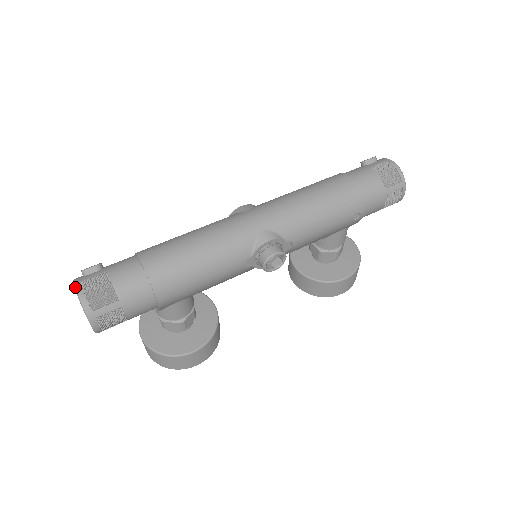
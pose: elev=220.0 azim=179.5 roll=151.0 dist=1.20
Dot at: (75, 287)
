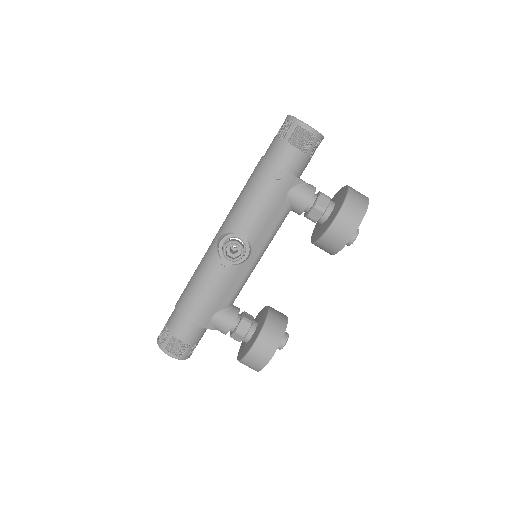
Dot at: occluded
